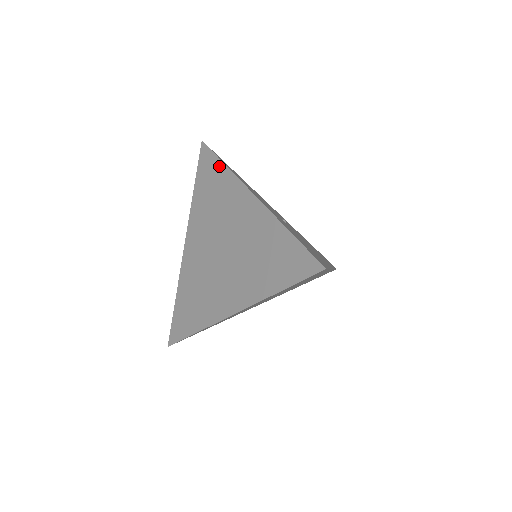
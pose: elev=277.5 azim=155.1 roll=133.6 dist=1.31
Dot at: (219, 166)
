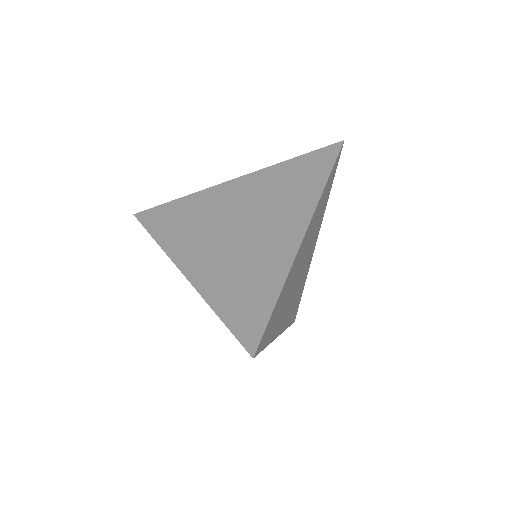
Dot at: (175, 203)
